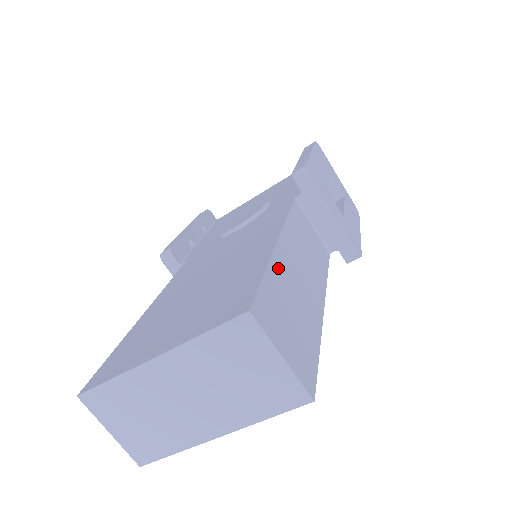
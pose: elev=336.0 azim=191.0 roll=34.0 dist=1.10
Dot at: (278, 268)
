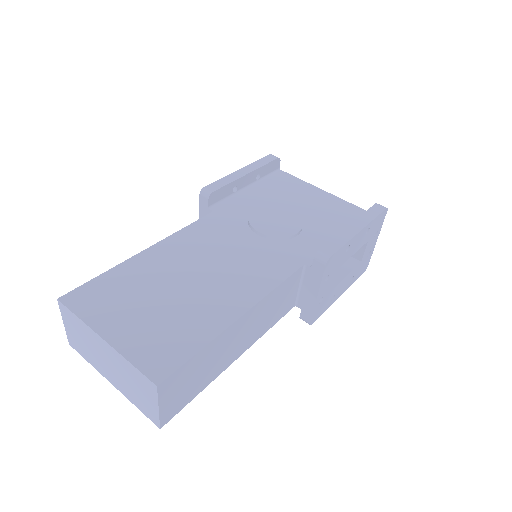
Dot at: (217, 343)
